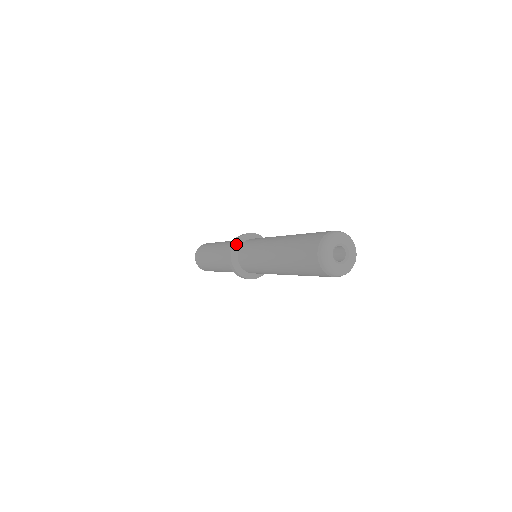
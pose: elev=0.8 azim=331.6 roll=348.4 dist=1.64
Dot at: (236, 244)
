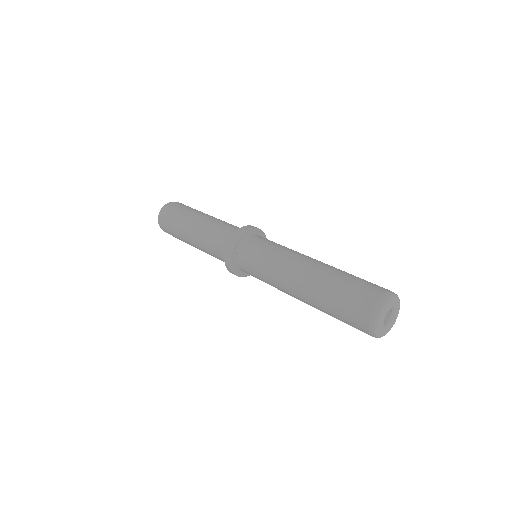
Dot at: (233, 267)
